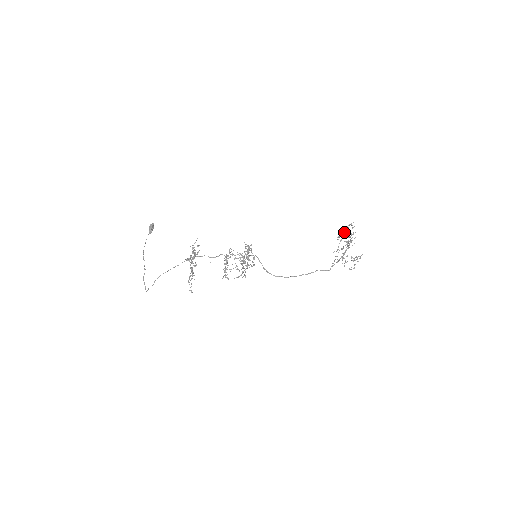
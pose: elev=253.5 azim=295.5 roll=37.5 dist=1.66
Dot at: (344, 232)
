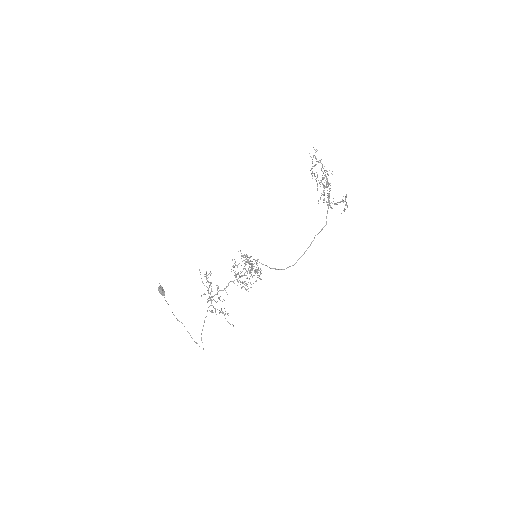
Dot at: (314, 165)
